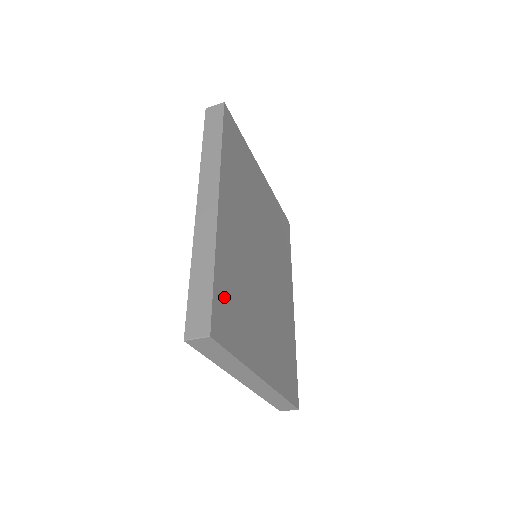
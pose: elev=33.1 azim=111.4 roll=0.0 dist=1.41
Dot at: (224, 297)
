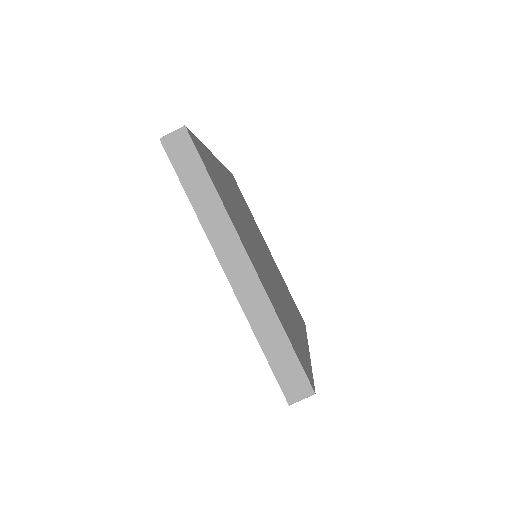
Dot at: (207, 160)
